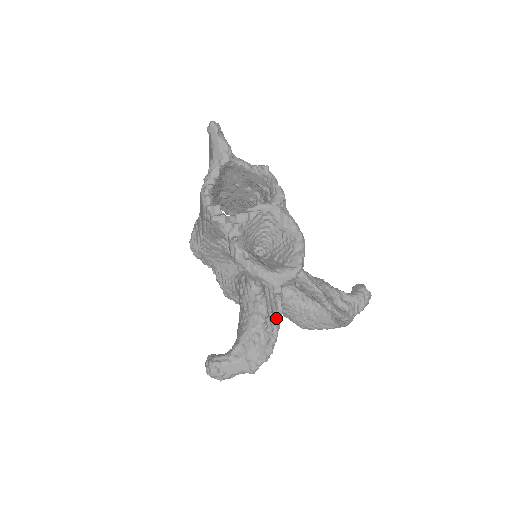
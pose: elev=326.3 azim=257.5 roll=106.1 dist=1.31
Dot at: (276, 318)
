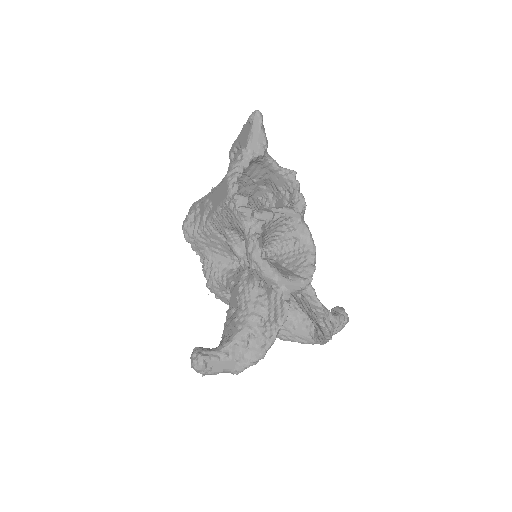
Dot at: (279, 324)
